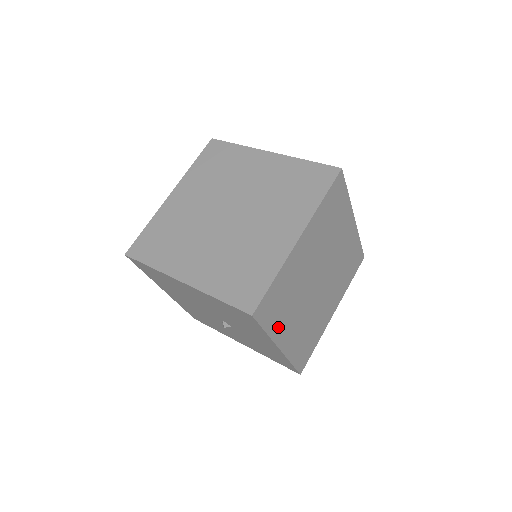
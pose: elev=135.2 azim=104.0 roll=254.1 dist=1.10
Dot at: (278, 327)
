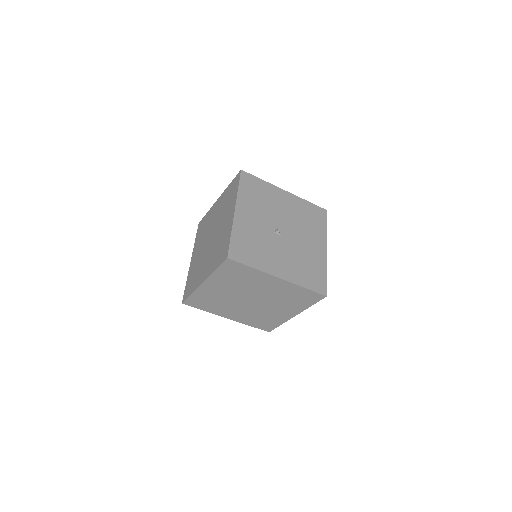
Dot at: occluded
